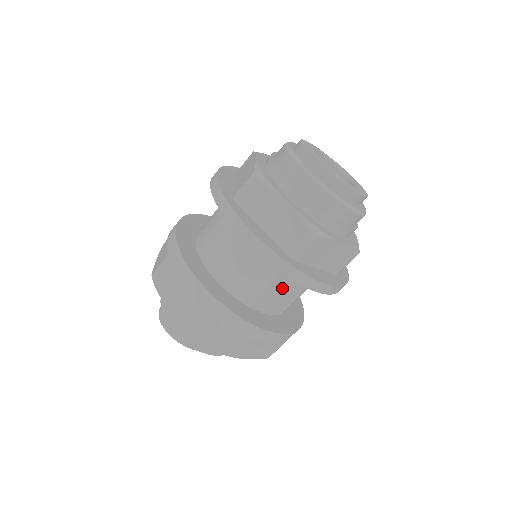
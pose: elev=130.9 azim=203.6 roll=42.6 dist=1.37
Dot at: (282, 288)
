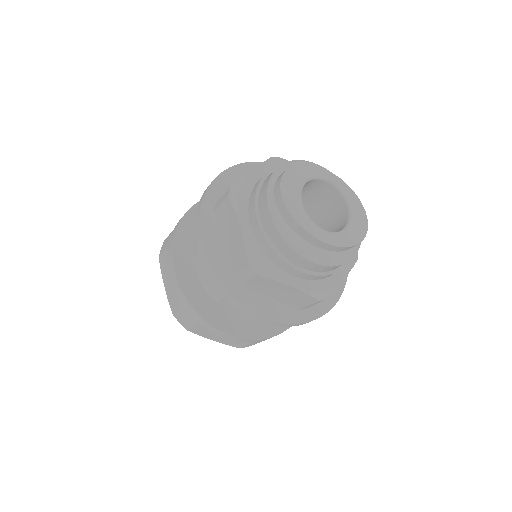
Dot at: occluded
